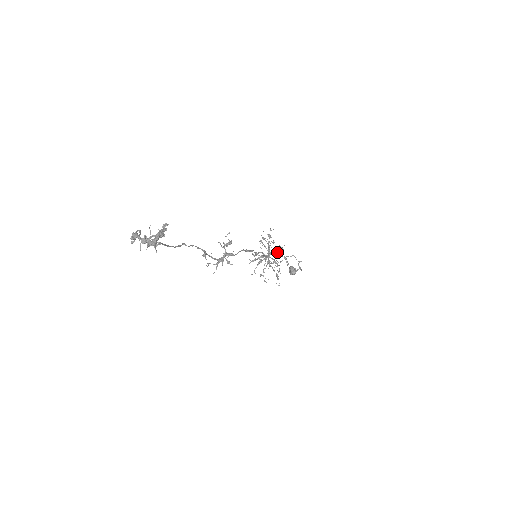
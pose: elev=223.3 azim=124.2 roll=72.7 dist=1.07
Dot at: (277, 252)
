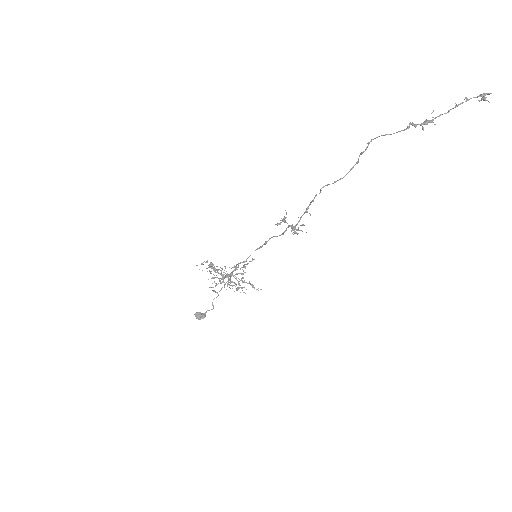
Dot at: occluded
